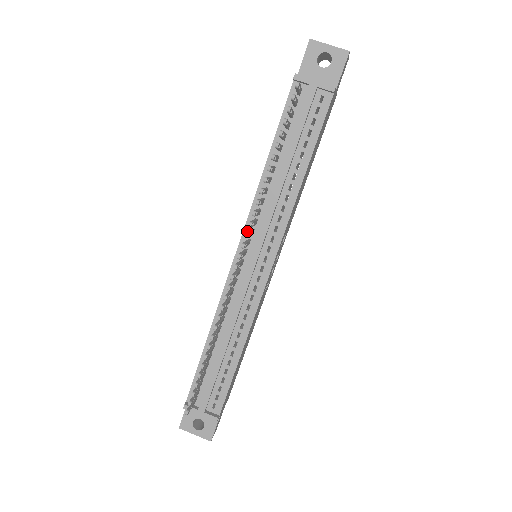
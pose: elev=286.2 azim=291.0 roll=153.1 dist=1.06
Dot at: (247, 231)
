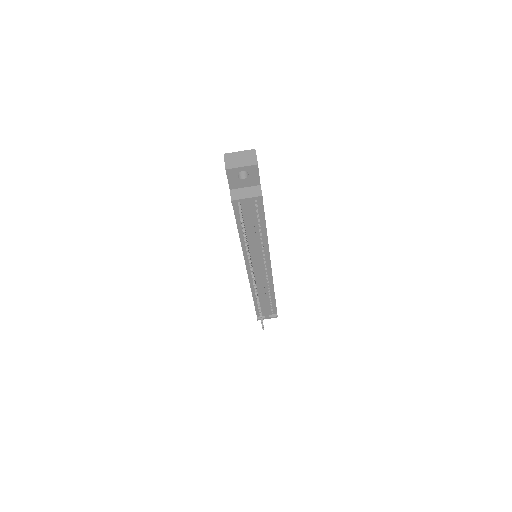
Dot at: occluded
